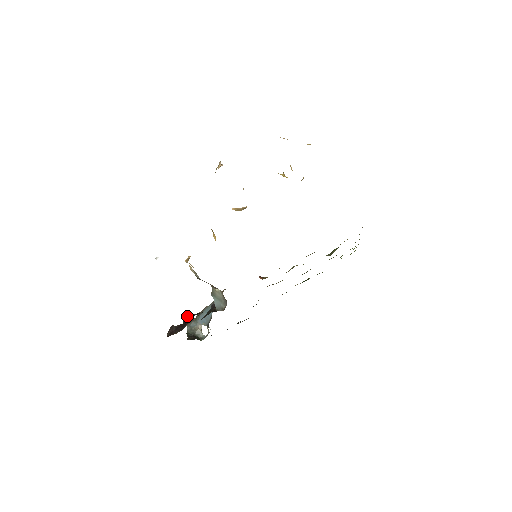
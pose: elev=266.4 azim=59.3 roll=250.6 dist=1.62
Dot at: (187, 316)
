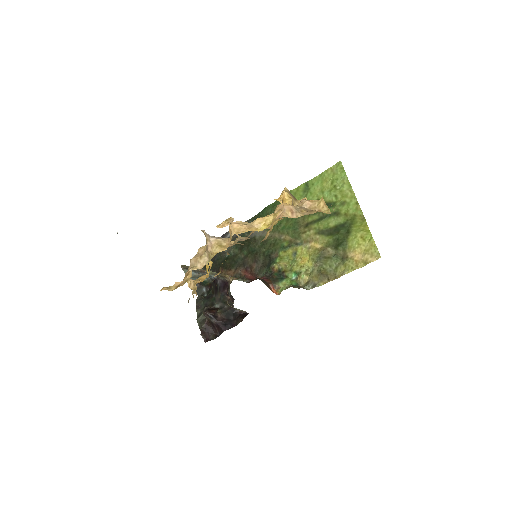
Dot at: (212, 321)
